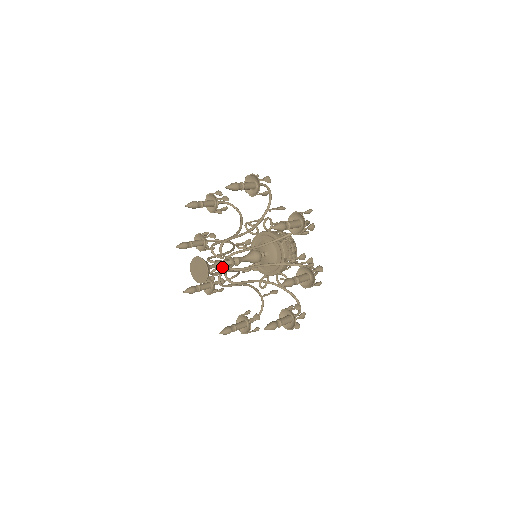
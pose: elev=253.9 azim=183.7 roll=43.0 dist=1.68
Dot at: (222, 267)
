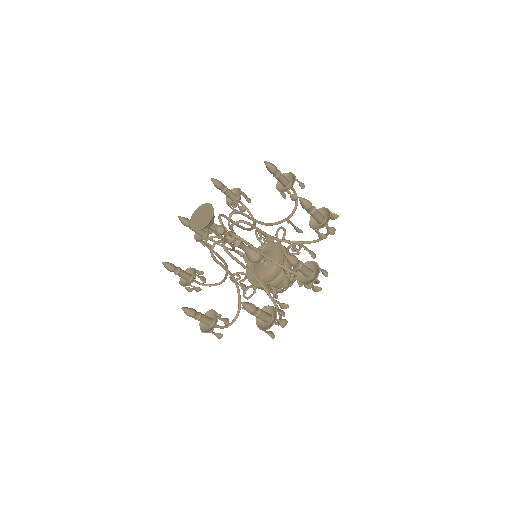
Dot at: (221, 239)
